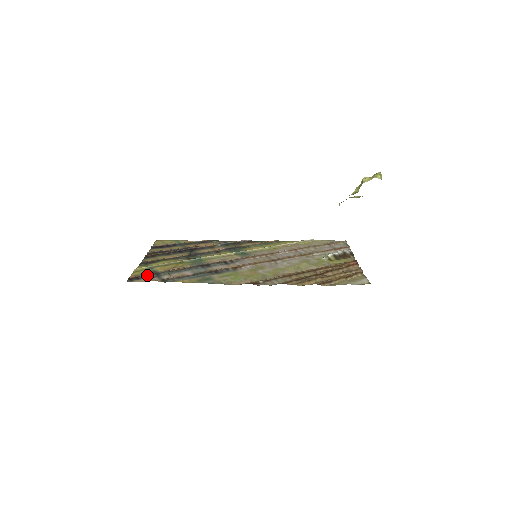
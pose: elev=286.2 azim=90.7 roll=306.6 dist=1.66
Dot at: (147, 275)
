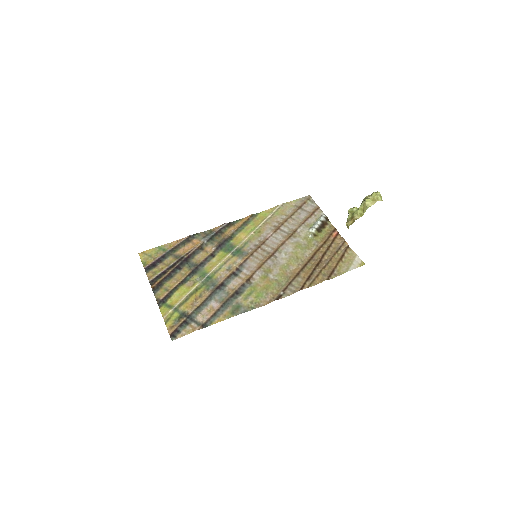
Dot at: (182, 323)
